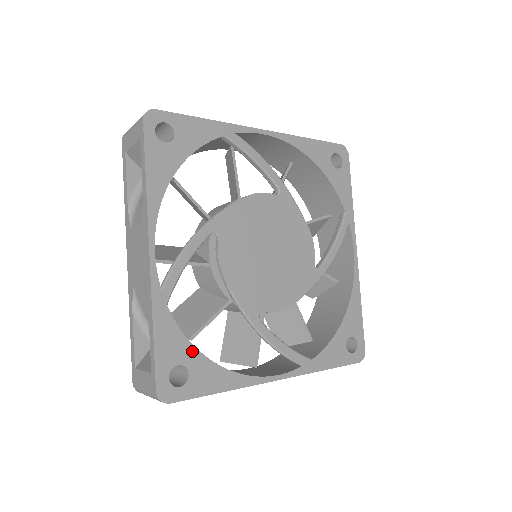
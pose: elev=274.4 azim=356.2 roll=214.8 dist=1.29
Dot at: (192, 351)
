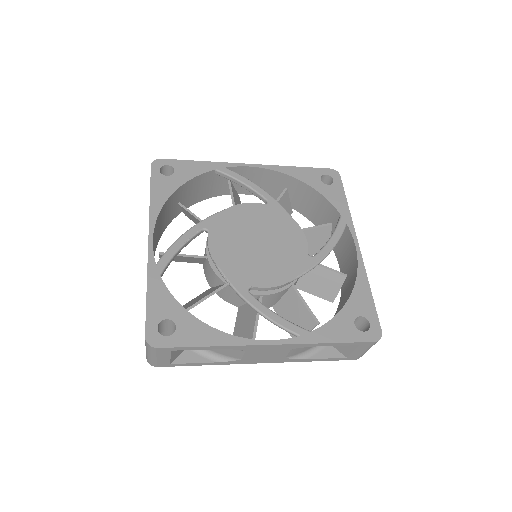
Dot at: (180, 310)
